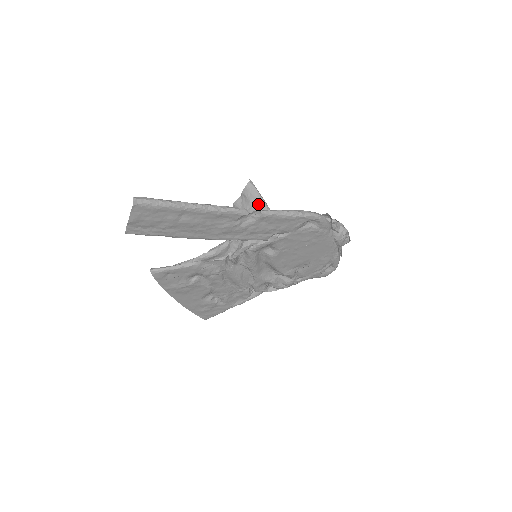
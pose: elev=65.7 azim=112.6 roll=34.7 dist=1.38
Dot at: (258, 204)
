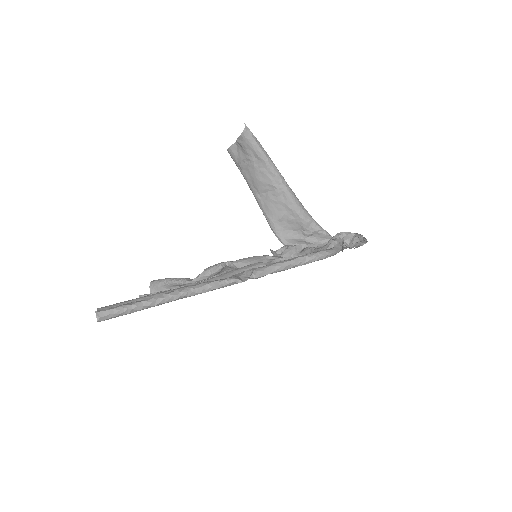
Dot at: (258, 159)
